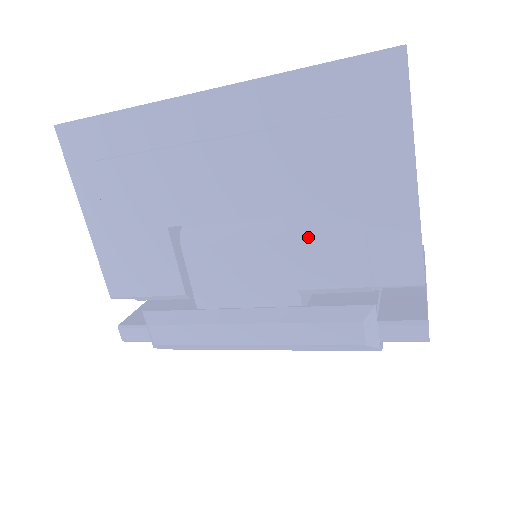
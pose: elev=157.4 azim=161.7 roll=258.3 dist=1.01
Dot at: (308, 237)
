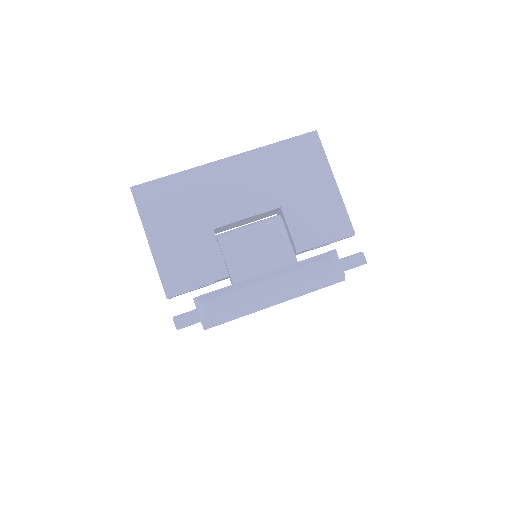
Dot at: (295, 216)
